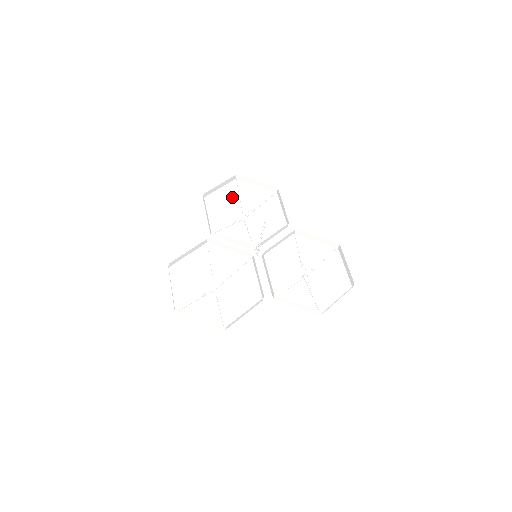
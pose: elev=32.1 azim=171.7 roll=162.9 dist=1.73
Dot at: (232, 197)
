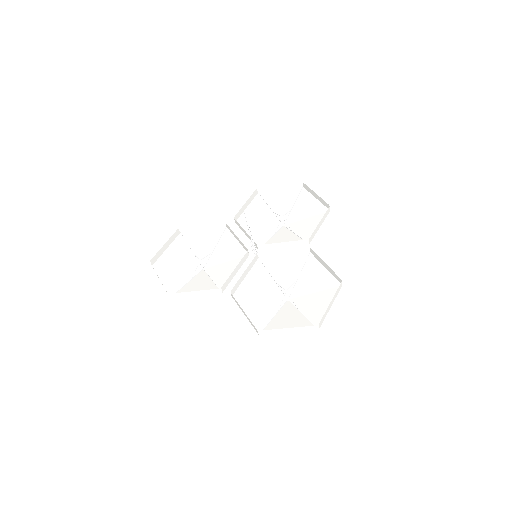
Dot at: (287, 202)
